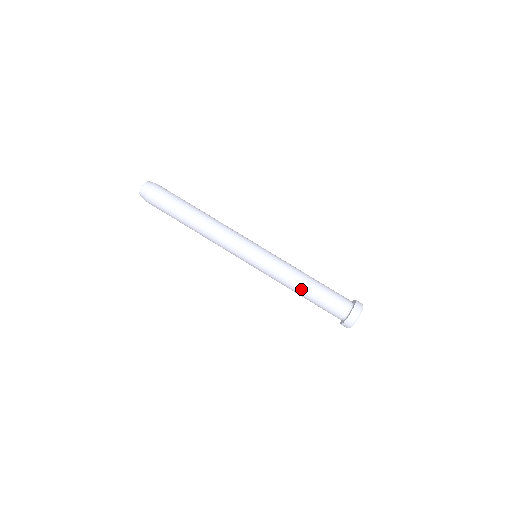
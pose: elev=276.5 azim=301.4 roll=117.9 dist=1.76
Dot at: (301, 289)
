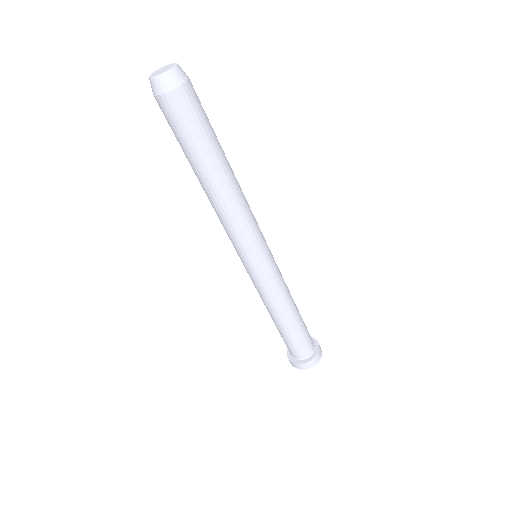
Dot at: (283, 318)
